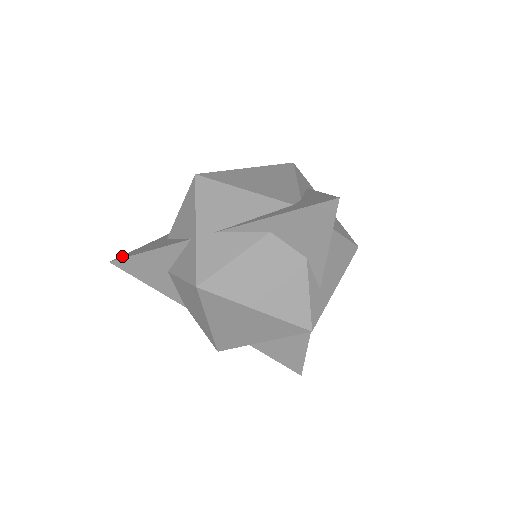
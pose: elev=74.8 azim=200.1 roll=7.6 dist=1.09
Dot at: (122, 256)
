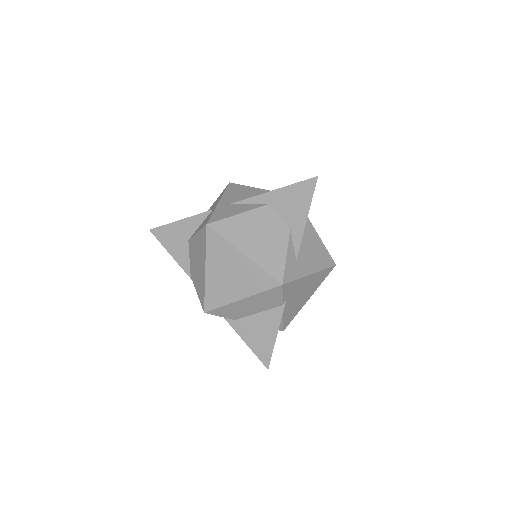
Dot at: occluded
